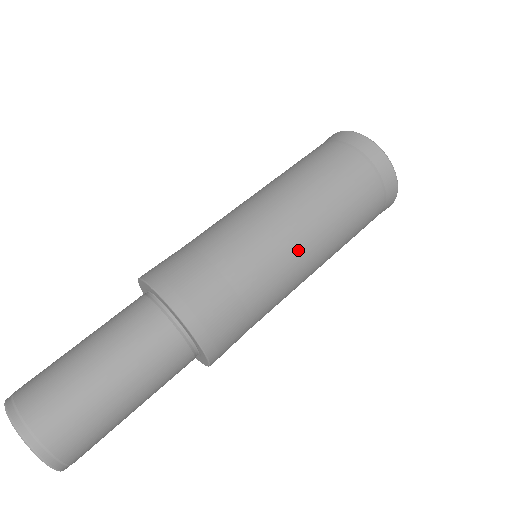
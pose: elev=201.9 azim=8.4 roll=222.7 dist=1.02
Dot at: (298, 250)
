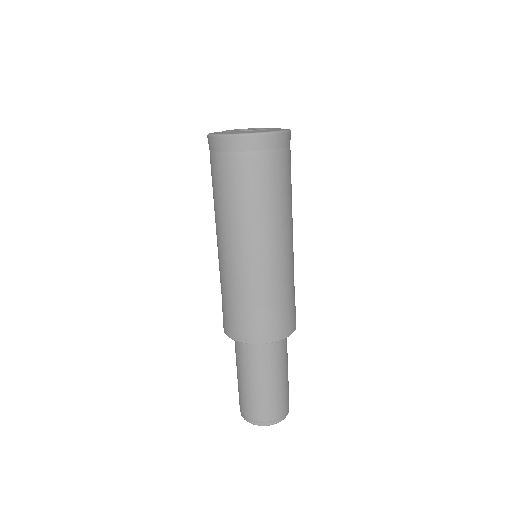
Dot at: occluded
